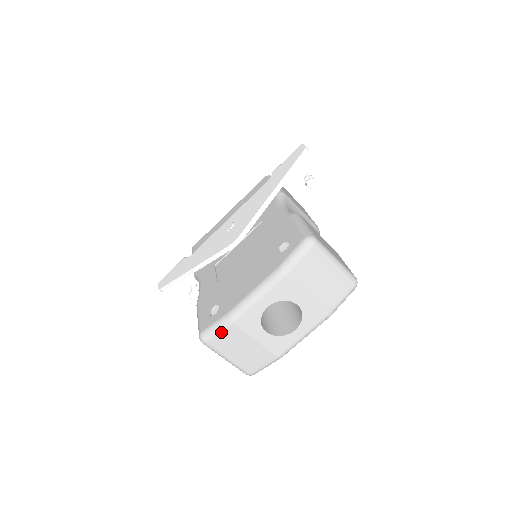
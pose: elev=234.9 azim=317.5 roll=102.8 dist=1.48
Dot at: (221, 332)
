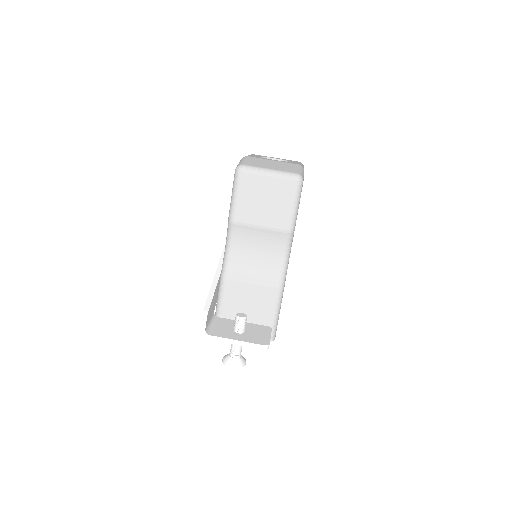
Dot at: (245, 160)
